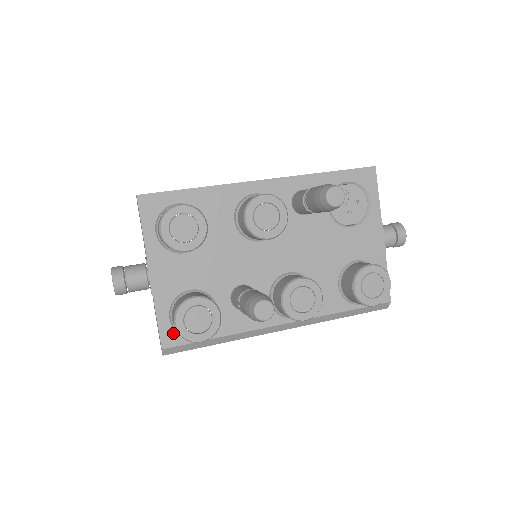
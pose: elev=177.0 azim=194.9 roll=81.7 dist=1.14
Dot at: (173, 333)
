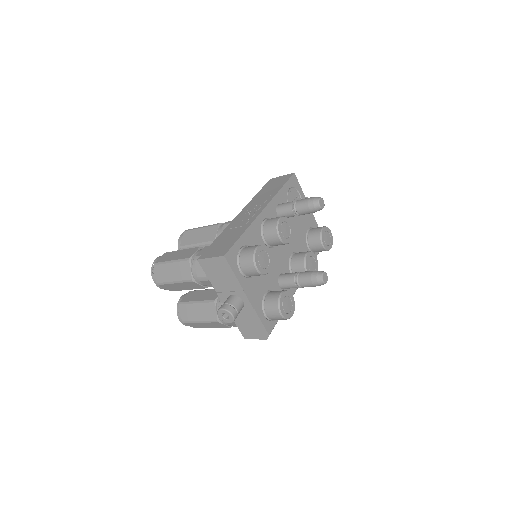
Dot at: (269, 323)
